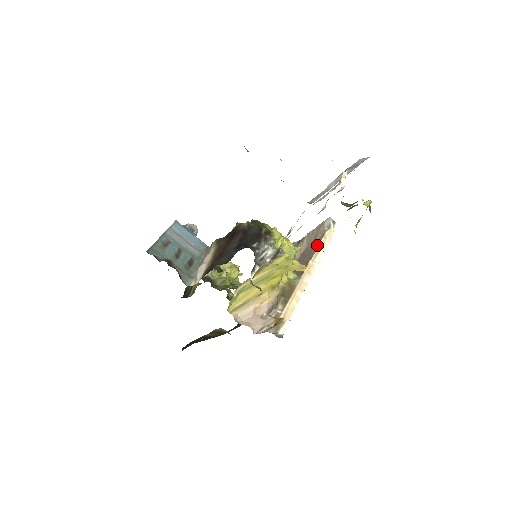
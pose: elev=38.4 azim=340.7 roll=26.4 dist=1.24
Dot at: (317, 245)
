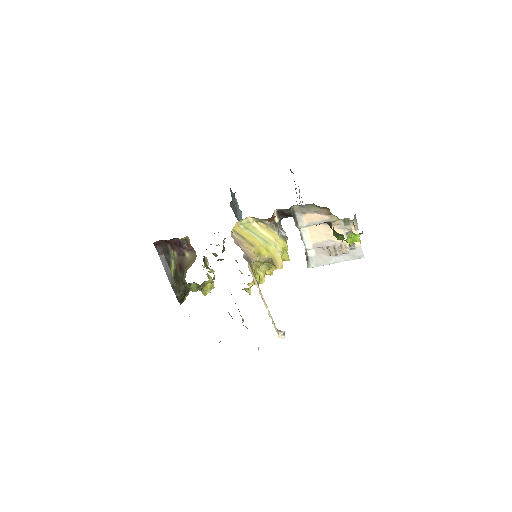
Dot at: occluded
